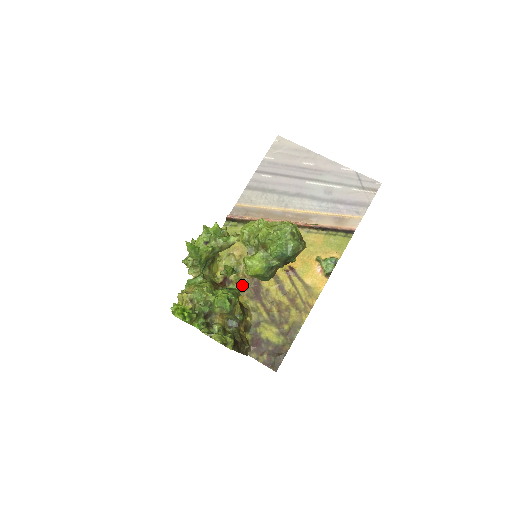
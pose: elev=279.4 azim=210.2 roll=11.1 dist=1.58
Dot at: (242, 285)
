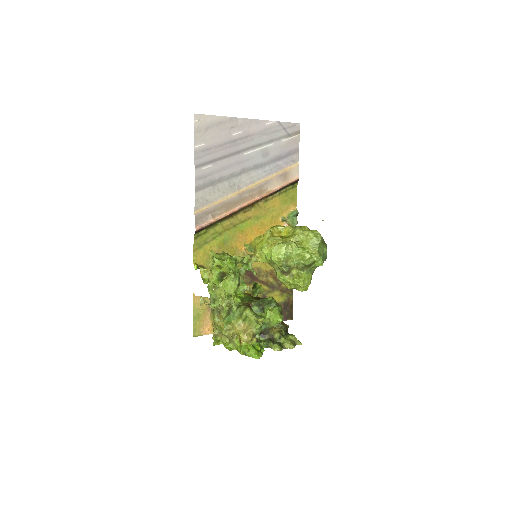
Dot at: occluded
